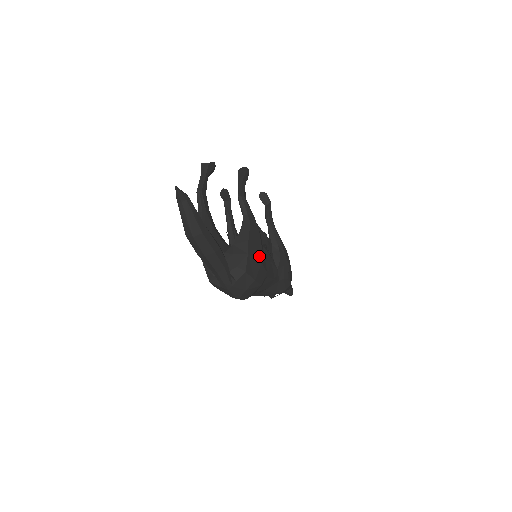
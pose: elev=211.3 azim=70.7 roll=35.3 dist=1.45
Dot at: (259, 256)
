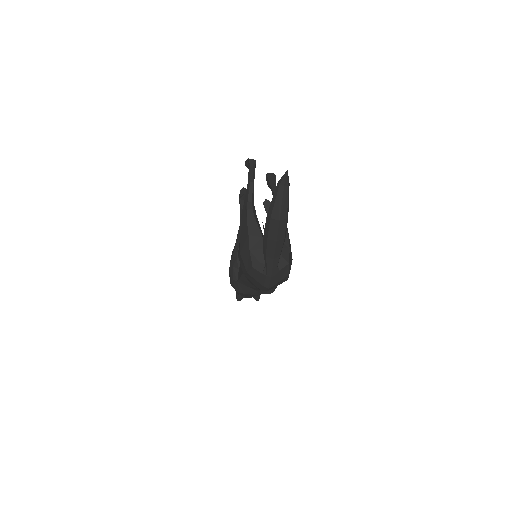
Dot at: (291, 253)
